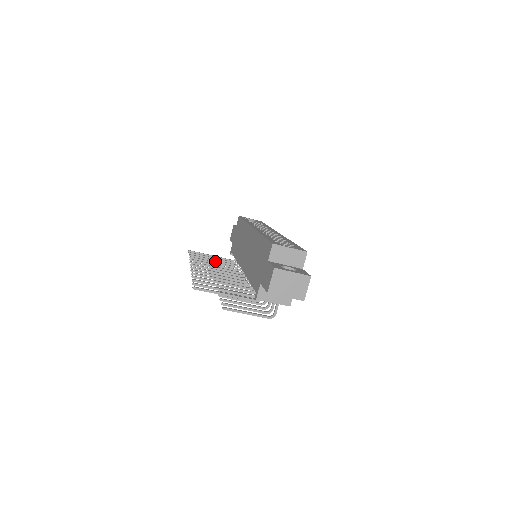
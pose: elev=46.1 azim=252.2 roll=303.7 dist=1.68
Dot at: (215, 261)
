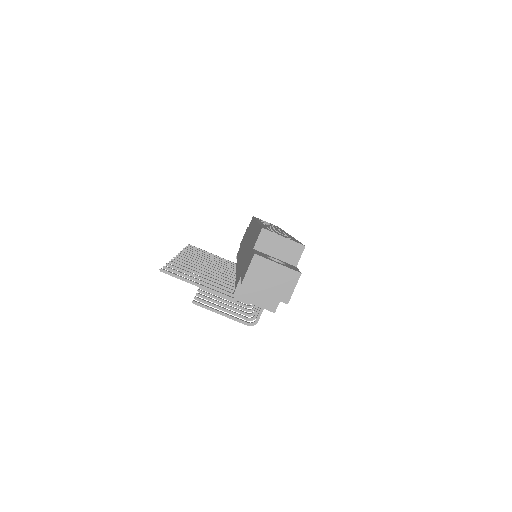
Dot at: (214, 259)
